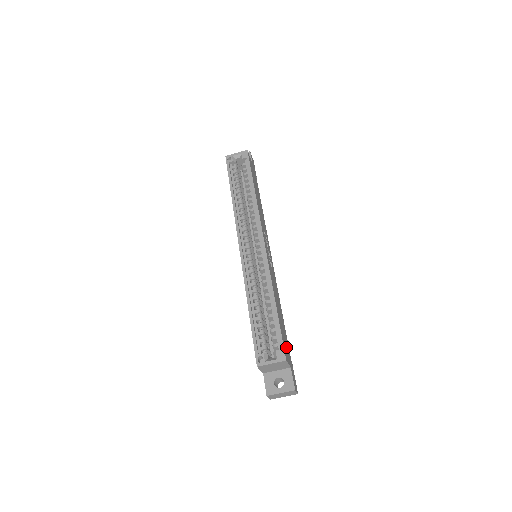
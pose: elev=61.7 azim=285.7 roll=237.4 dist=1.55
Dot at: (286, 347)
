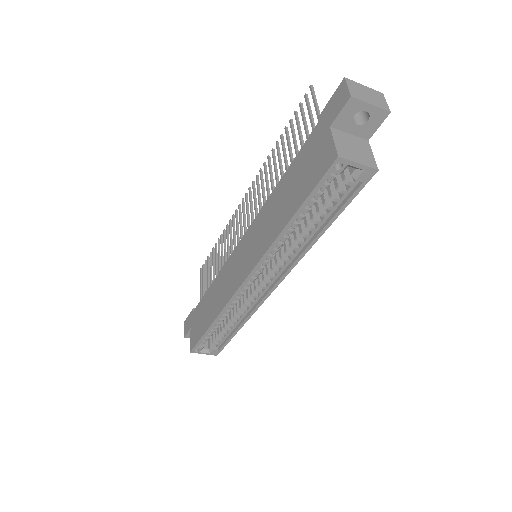
Dot at: occluded
